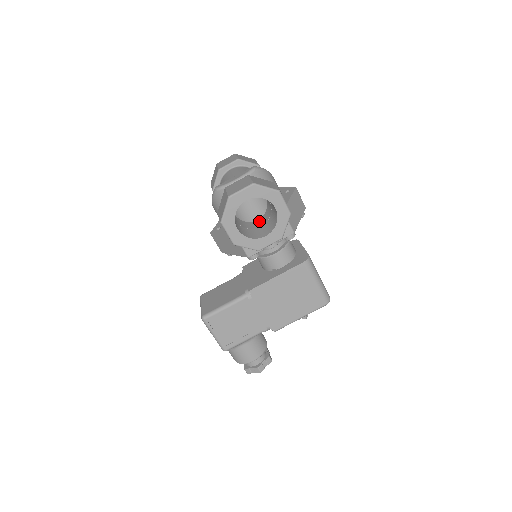
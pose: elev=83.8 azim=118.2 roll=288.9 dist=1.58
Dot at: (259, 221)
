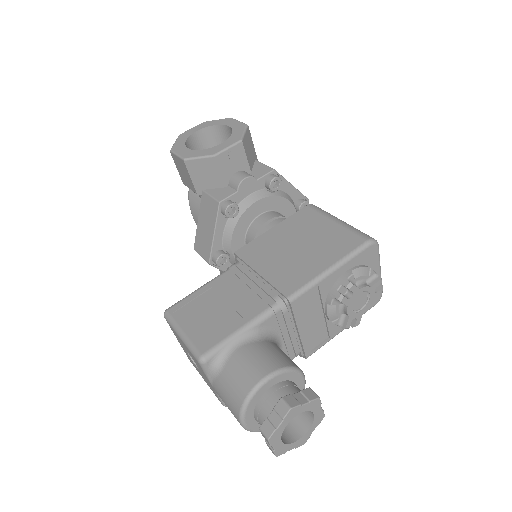
Dot at: occluded
